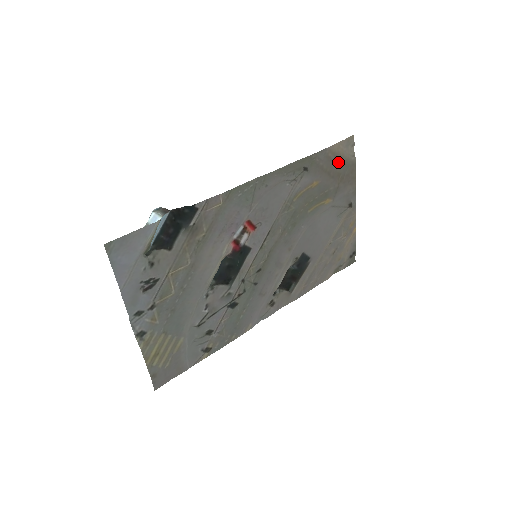
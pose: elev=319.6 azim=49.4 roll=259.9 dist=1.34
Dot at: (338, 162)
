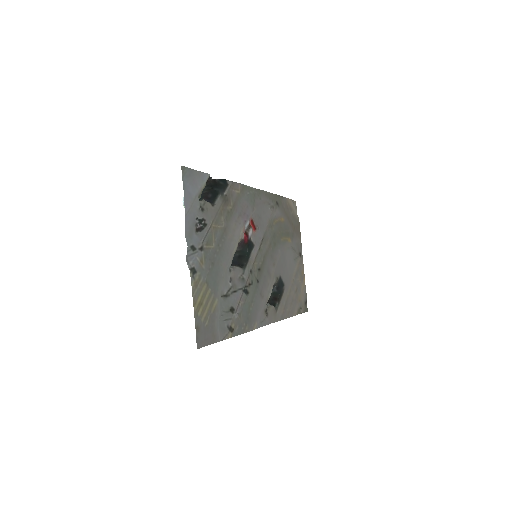
Dot at: (291, 214)
